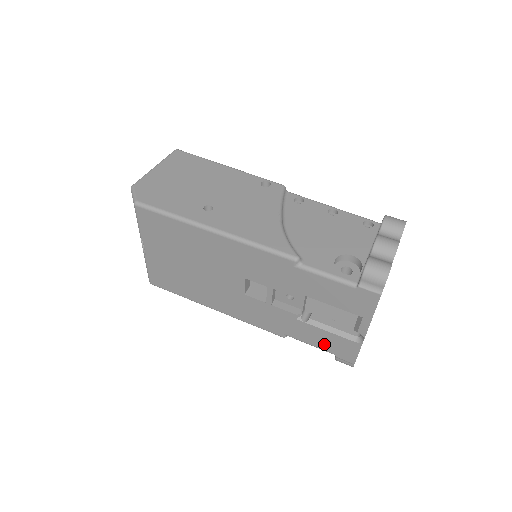
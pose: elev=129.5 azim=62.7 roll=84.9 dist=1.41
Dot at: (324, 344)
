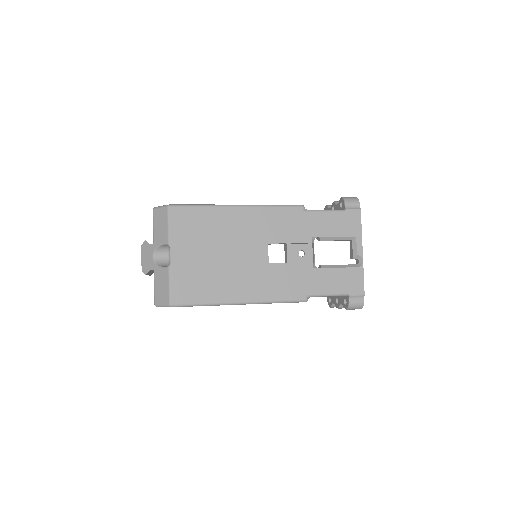
Dot at: (338, 285)
